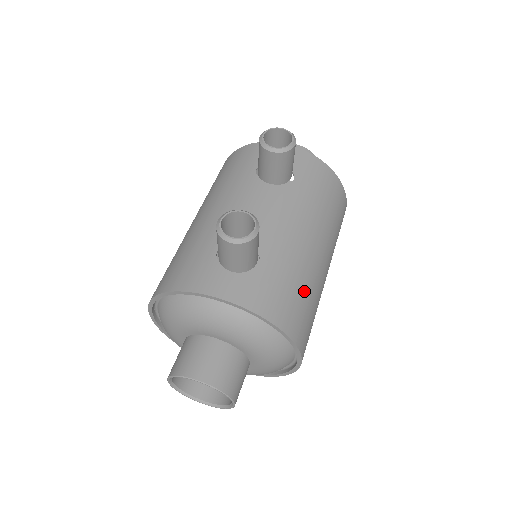
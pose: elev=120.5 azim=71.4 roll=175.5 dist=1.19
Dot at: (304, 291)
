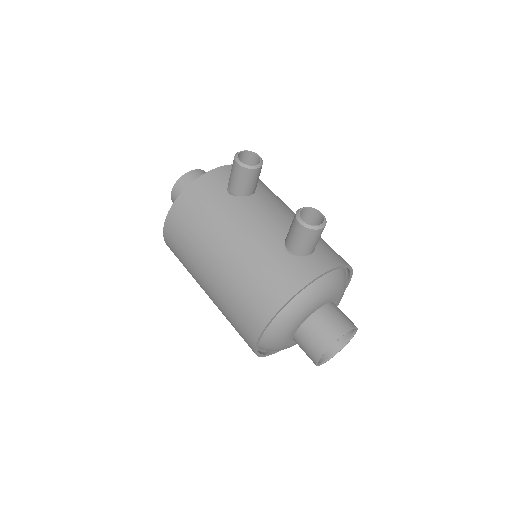
Dot at: occluded
